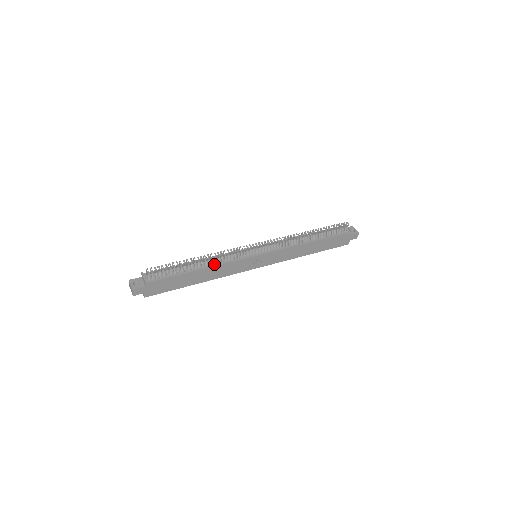
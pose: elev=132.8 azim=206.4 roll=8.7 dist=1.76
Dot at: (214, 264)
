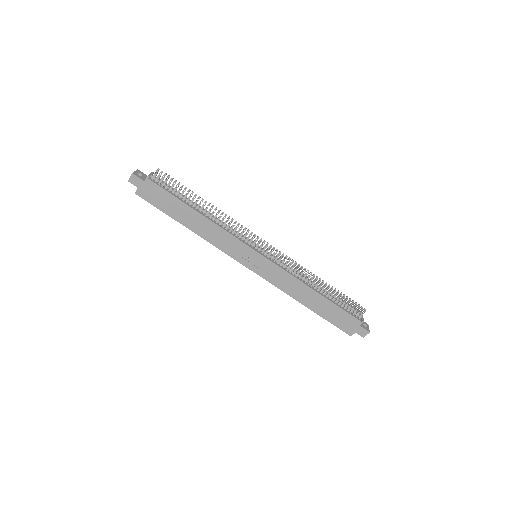
Dot at: (214, 221)
